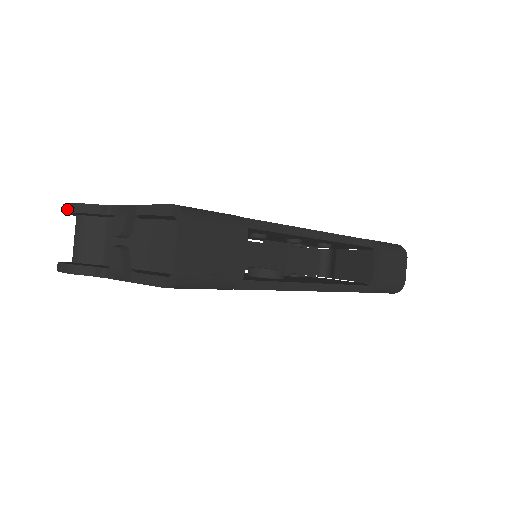
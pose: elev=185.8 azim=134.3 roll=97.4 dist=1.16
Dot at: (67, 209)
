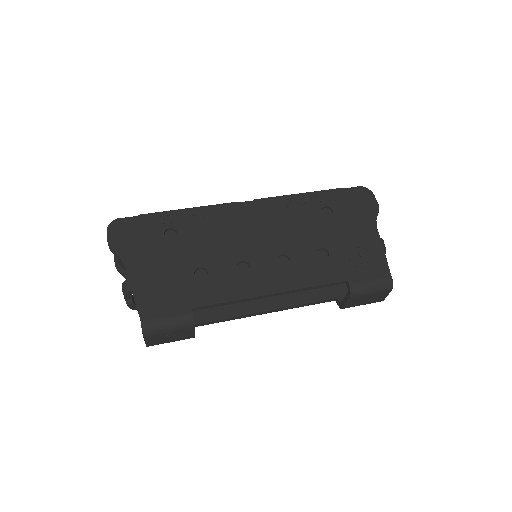
Dot at: (108, 240)
